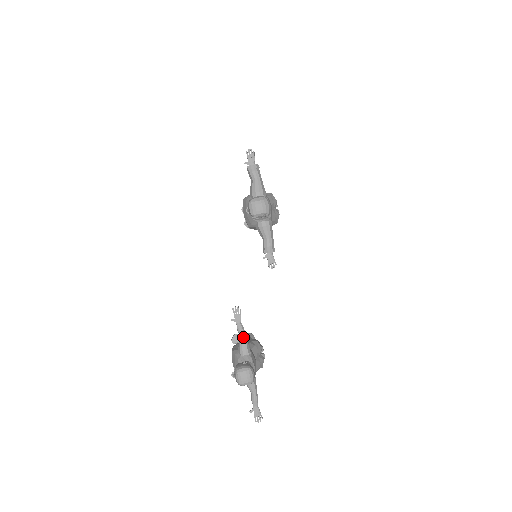
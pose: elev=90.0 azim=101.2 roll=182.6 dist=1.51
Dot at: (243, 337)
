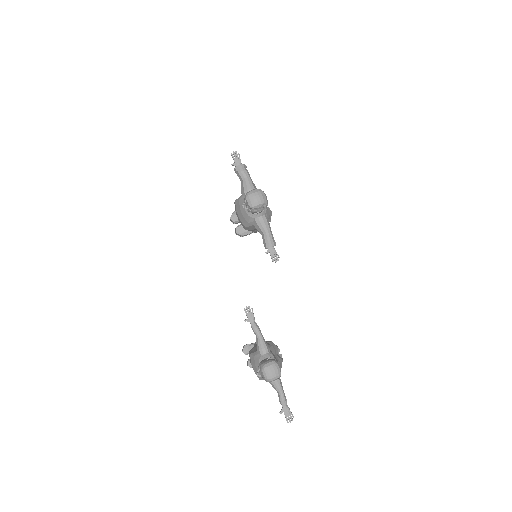
Dot at: (260, 336)
